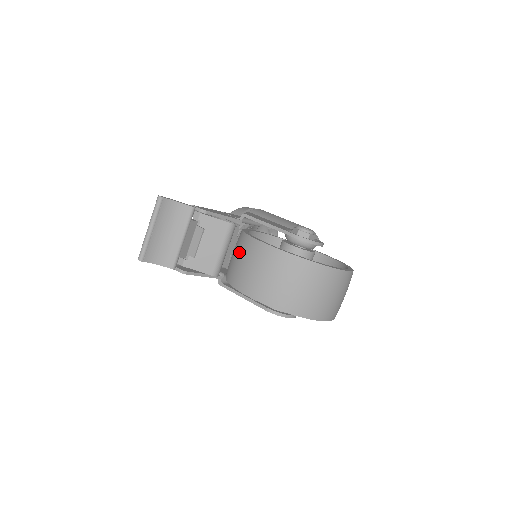
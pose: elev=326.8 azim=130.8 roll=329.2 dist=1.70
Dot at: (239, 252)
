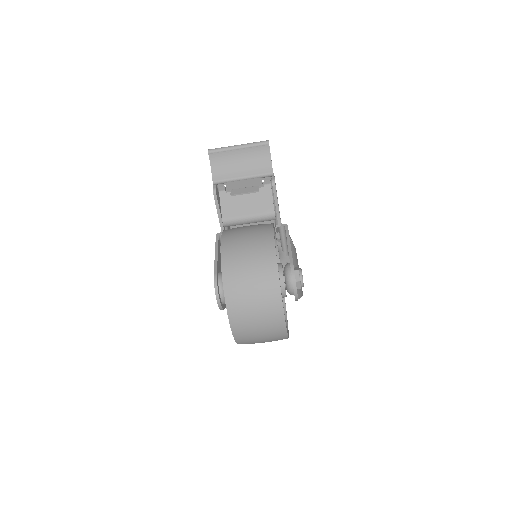
Dot at: (255, 225)
